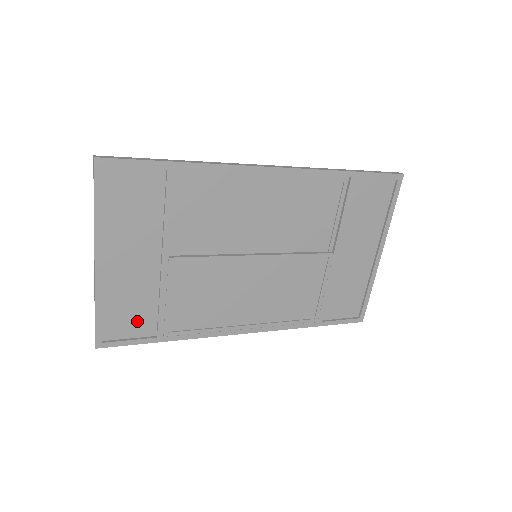
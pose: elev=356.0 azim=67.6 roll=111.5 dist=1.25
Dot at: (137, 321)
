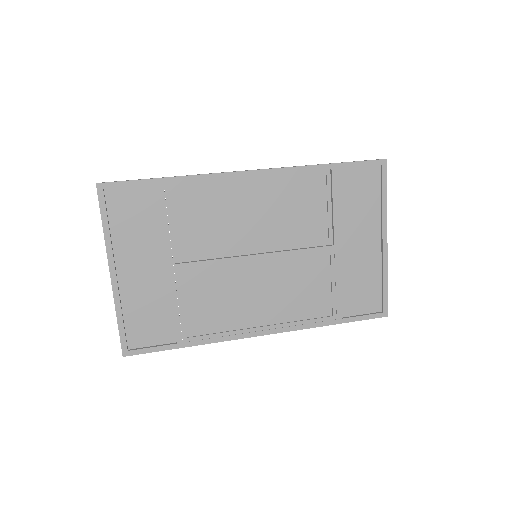
Dot at: (156, 328)
